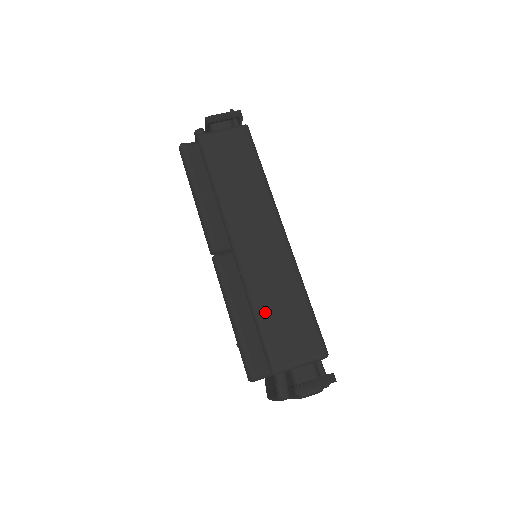
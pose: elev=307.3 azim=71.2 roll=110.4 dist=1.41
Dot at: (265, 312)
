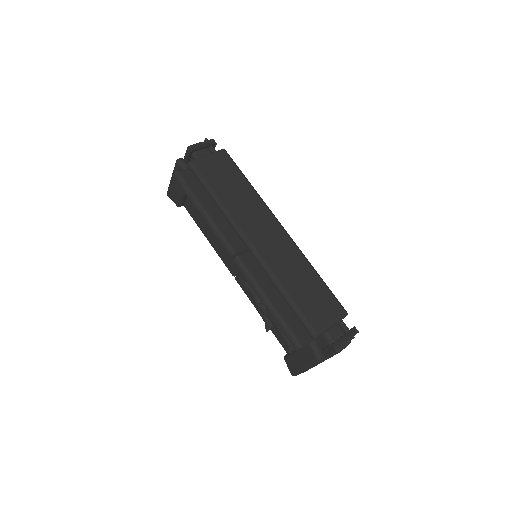
Dot at: (293, 291)
